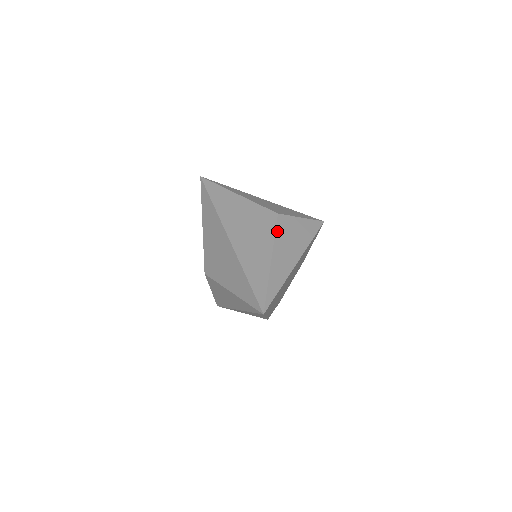
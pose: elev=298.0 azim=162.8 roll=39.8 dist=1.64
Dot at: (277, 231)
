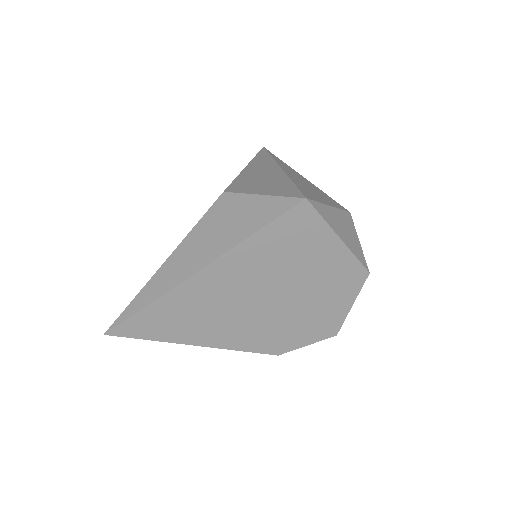
Dot at: (202, 220)
